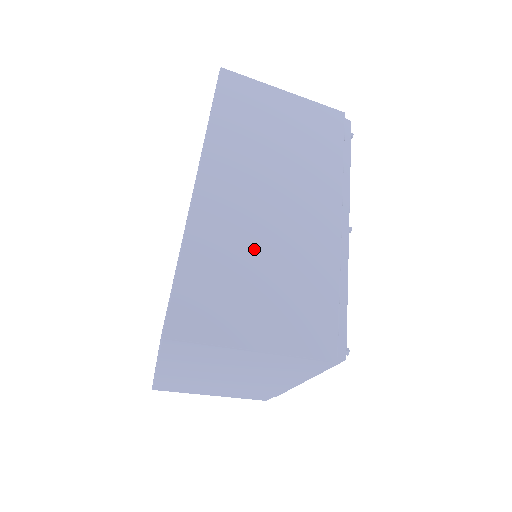
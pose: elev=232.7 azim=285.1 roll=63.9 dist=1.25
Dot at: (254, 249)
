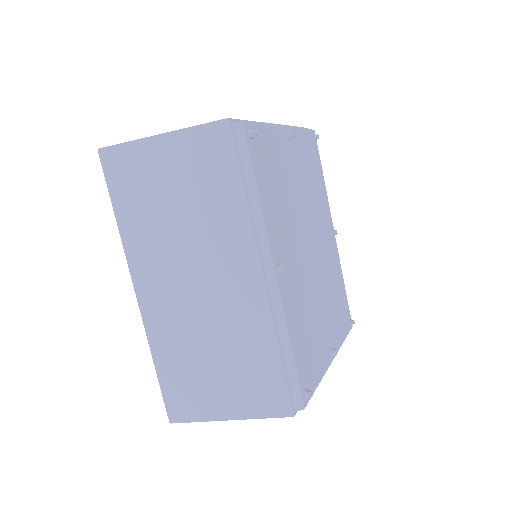
Dot at: (198, 339)
